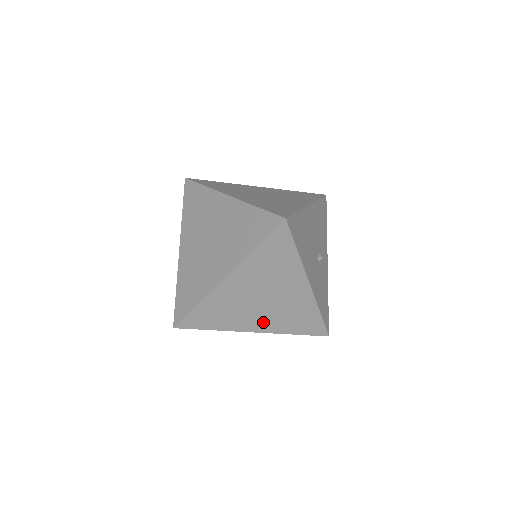
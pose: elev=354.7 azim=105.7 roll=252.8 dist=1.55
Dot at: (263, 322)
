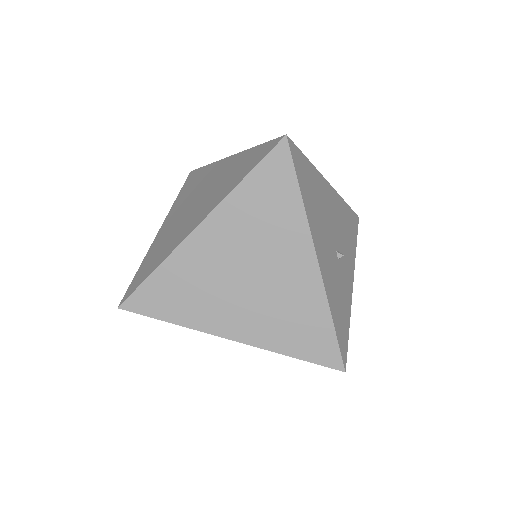
Dot at: (246, 322)
